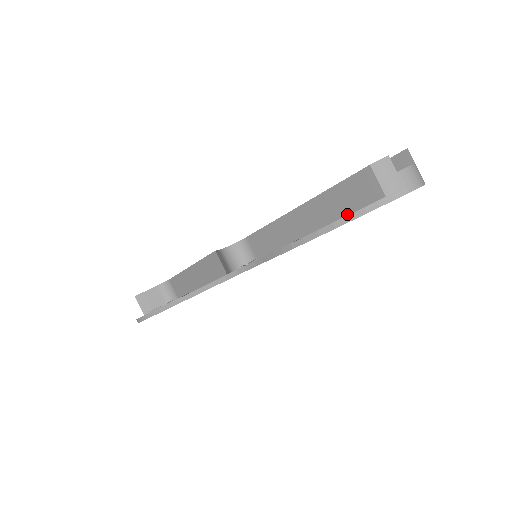
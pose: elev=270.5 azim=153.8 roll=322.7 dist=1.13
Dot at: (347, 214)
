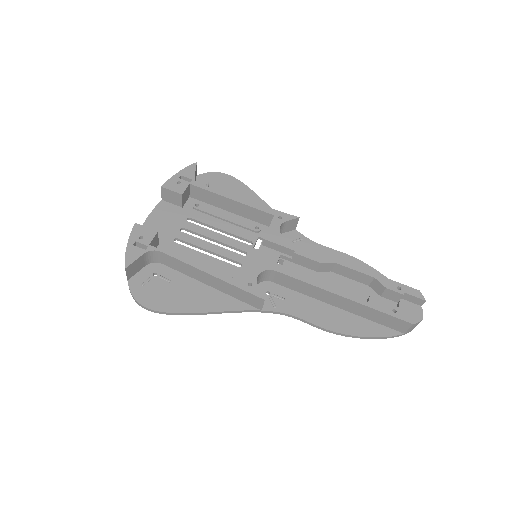
Dot at: (374, 321)
